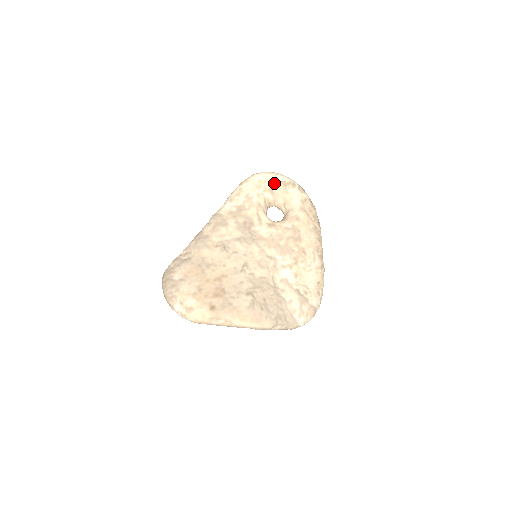
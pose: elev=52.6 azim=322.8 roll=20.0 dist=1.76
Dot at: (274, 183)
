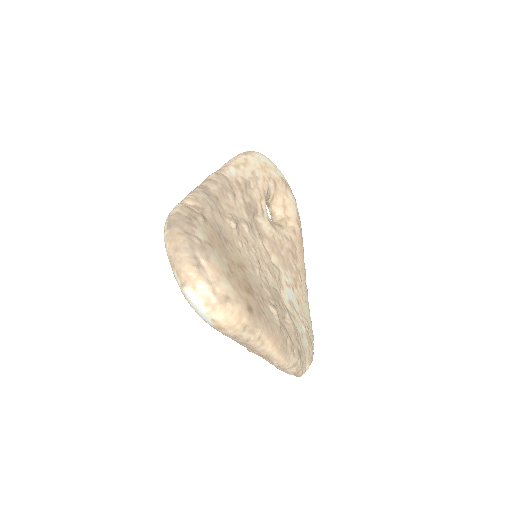
Dot at: (277, 175)
